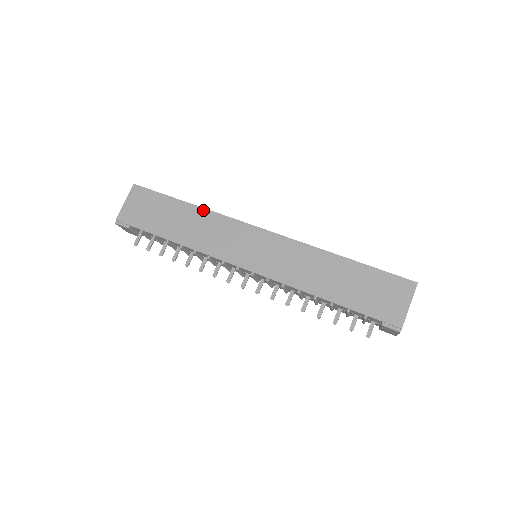
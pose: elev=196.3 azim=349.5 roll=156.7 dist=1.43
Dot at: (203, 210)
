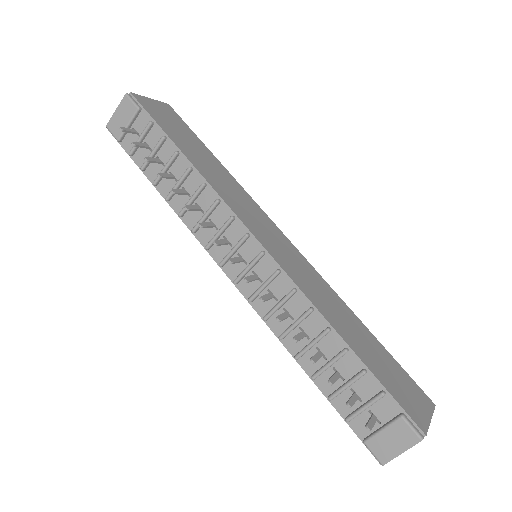
Dot at: (231, 175)
